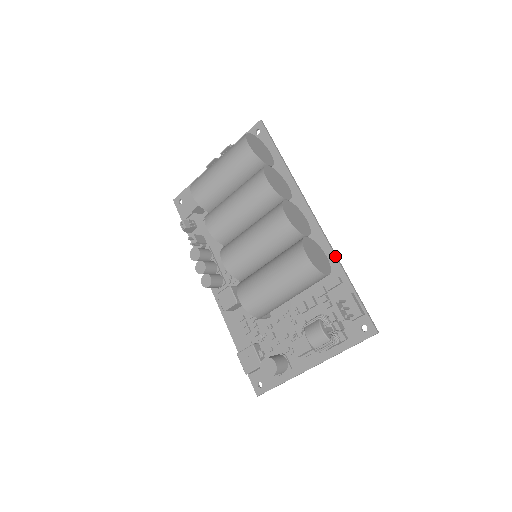
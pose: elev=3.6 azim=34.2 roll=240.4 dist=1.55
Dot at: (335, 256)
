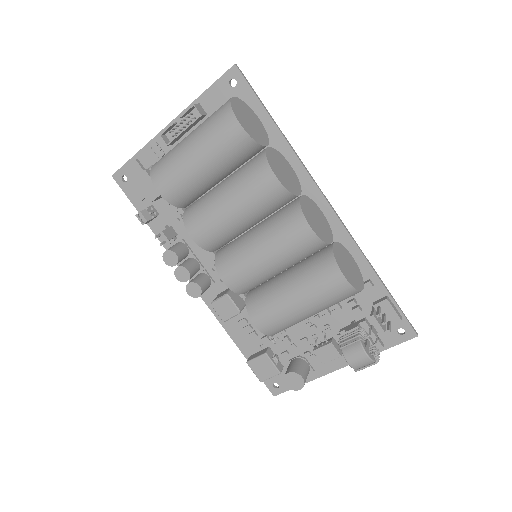
Dot at: (363, 255)
